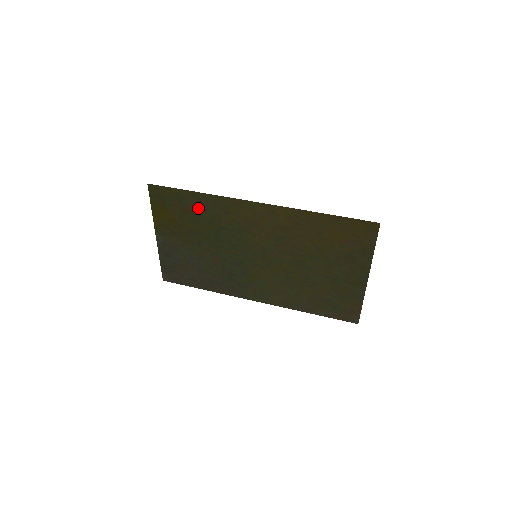
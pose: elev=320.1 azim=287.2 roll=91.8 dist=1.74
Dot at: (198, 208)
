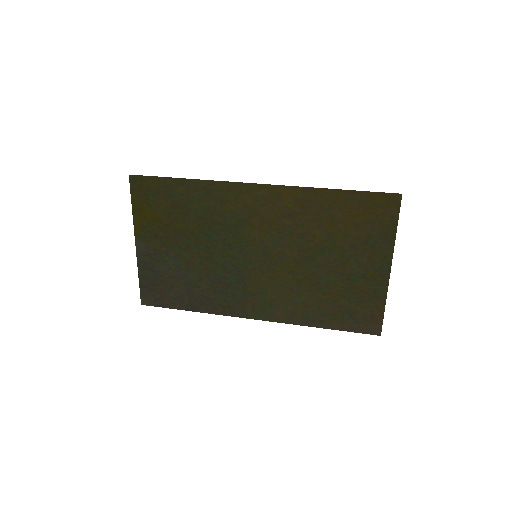
Dot at: (188, 200)
